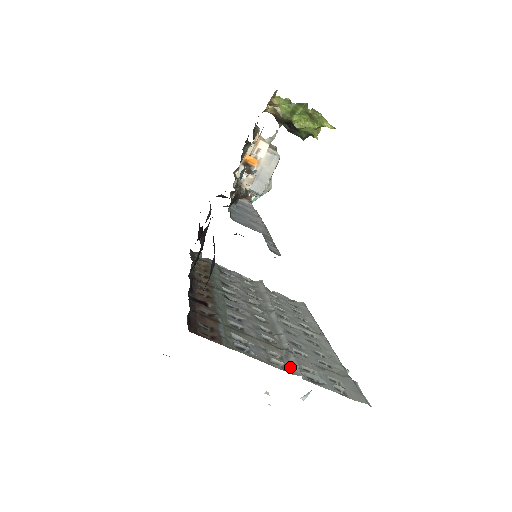
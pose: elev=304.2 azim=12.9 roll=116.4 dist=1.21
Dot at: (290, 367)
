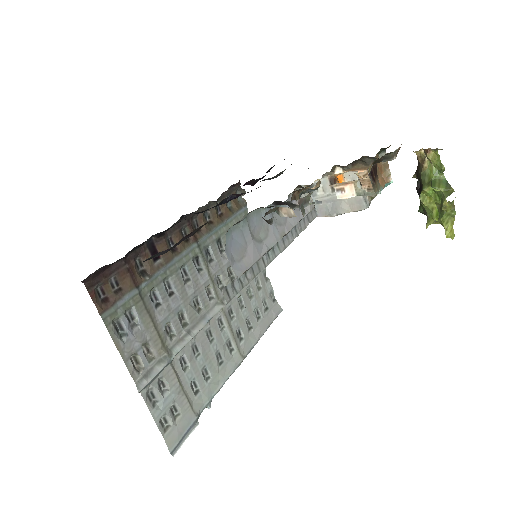
Dot at: (144, 374)
